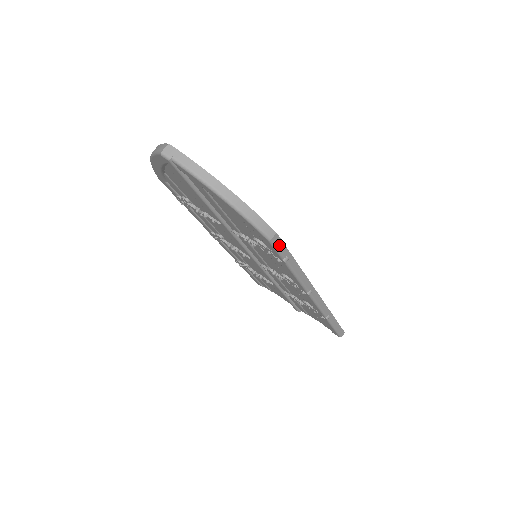
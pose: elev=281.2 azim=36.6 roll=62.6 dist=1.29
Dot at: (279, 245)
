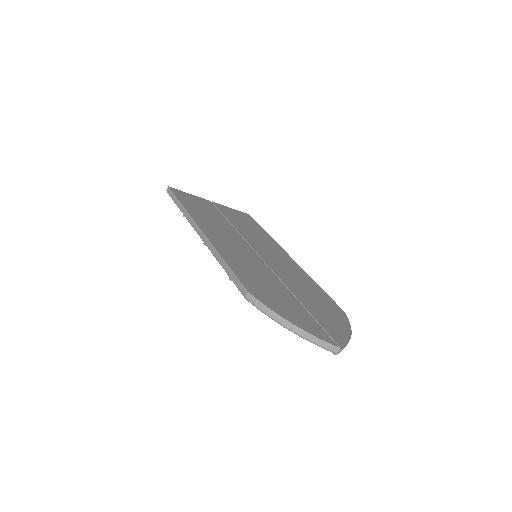
Dot at: occluded
